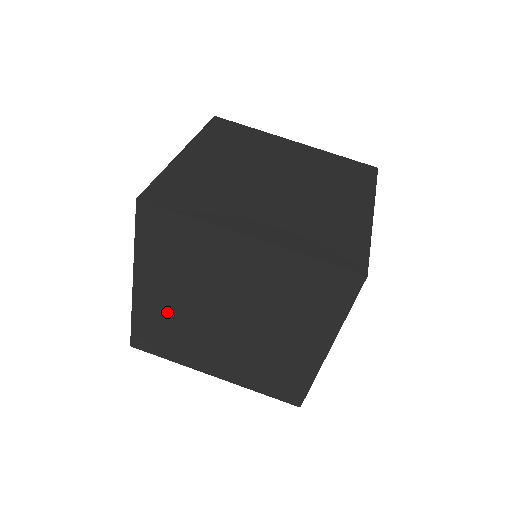
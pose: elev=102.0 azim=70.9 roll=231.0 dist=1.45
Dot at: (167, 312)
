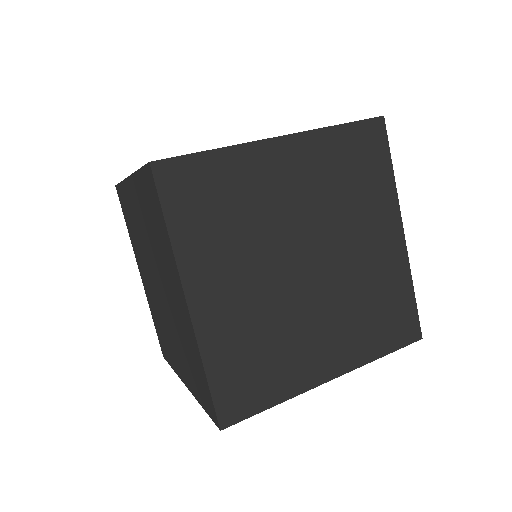
Dot at: (136, 219)
